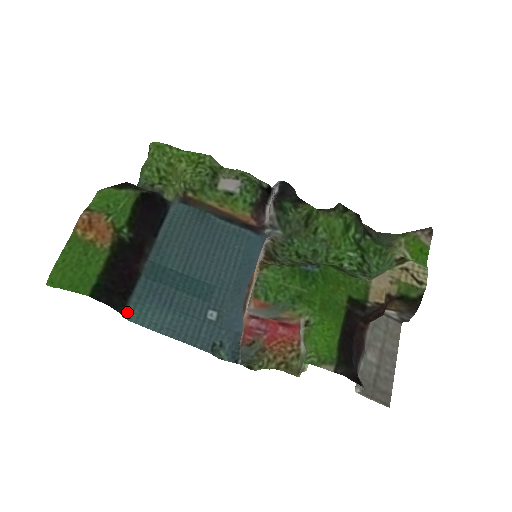
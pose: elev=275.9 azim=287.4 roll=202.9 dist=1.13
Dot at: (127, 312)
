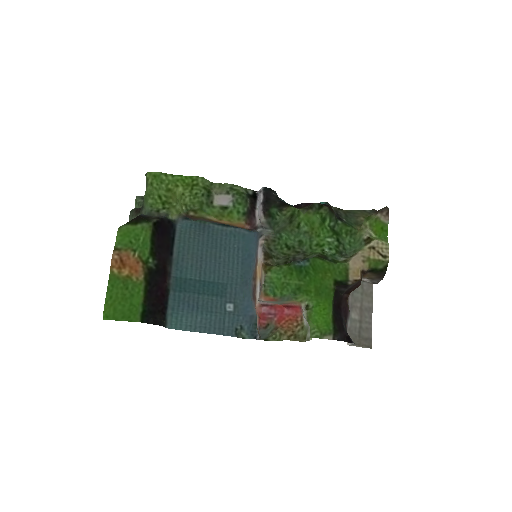
Dot at: (168, 323)
